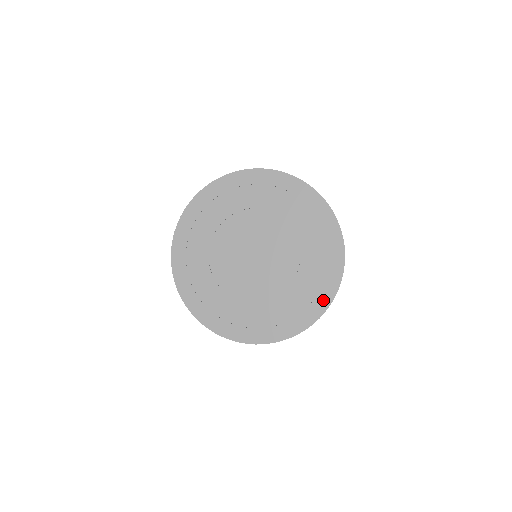
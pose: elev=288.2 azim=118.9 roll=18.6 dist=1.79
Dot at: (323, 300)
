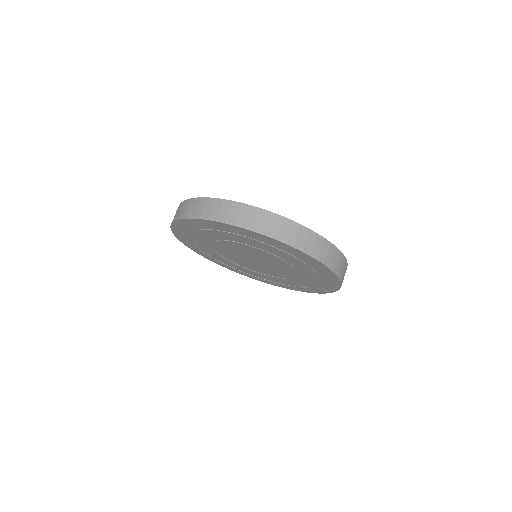
Dot at: (321, 290)
